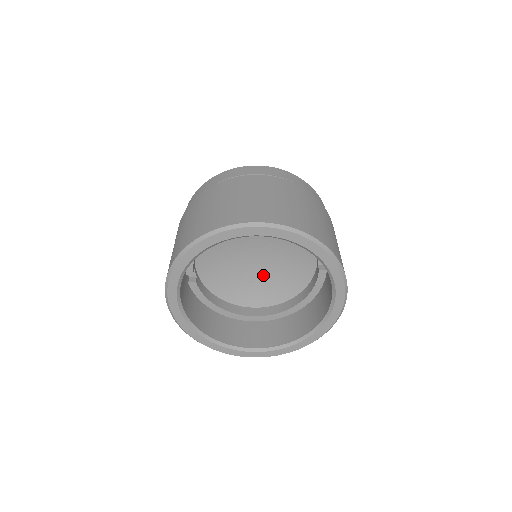
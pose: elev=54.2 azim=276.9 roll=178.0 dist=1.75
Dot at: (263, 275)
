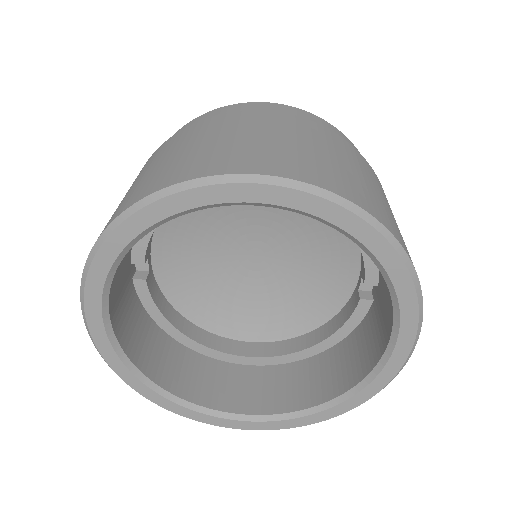
Dot at: (260, 290)
